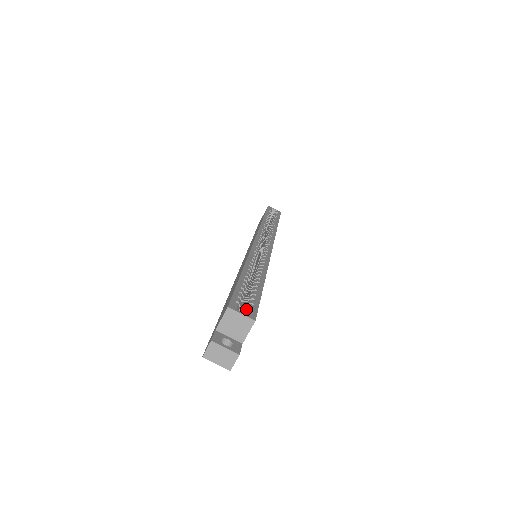
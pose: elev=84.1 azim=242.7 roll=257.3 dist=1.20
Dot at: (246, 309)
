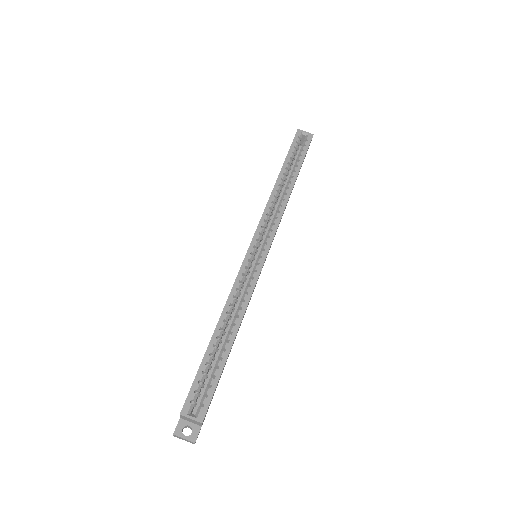
Dot at: (200, 403)
